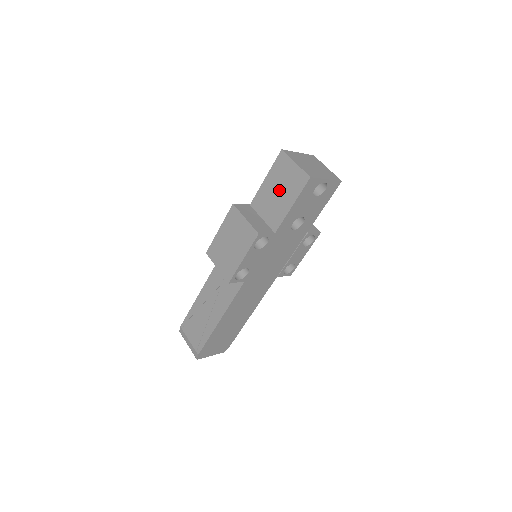
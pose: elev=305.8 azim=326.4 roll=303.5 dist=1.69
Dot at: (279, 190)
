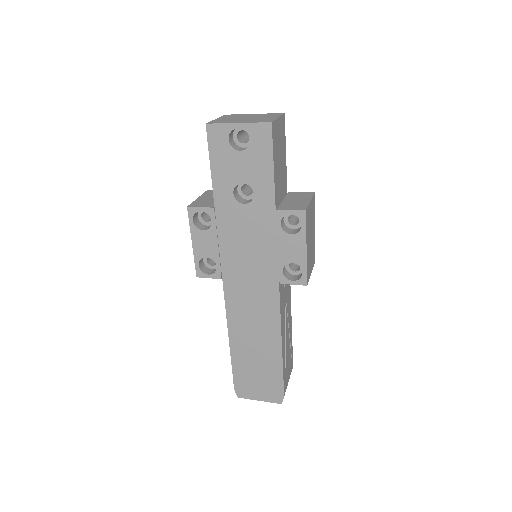
Dot at: occluded
